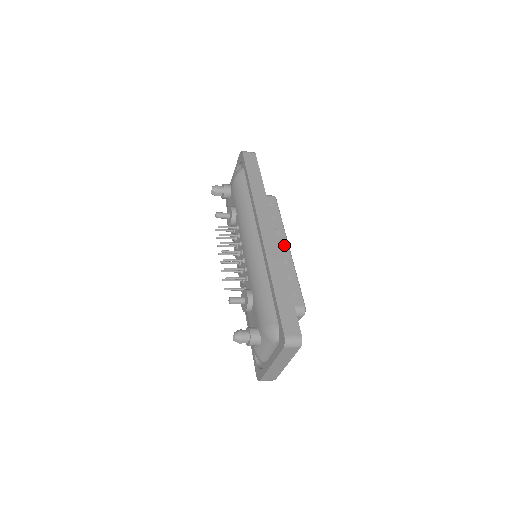
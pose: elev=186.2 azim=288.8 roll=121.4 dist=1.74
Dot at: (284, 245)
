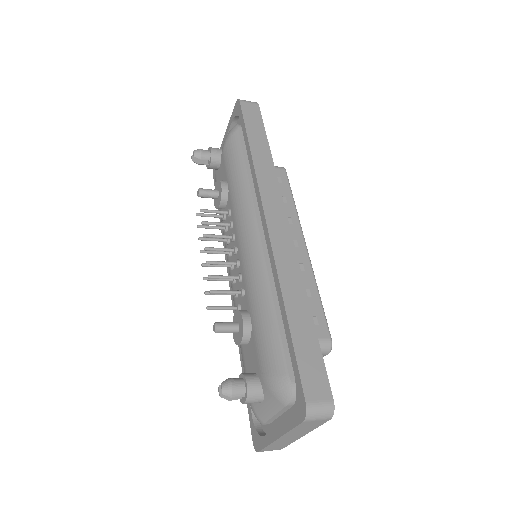
Dot at: (298, 241)
